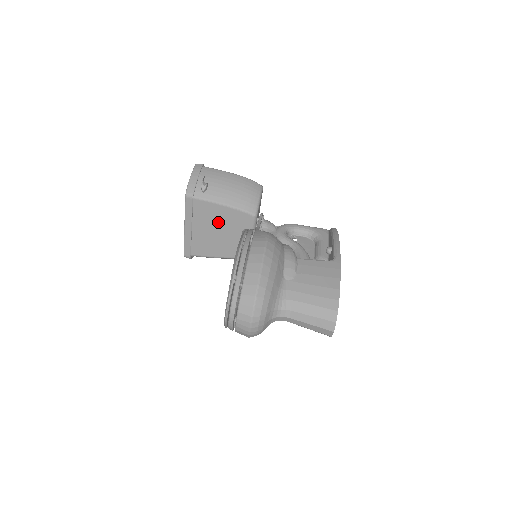
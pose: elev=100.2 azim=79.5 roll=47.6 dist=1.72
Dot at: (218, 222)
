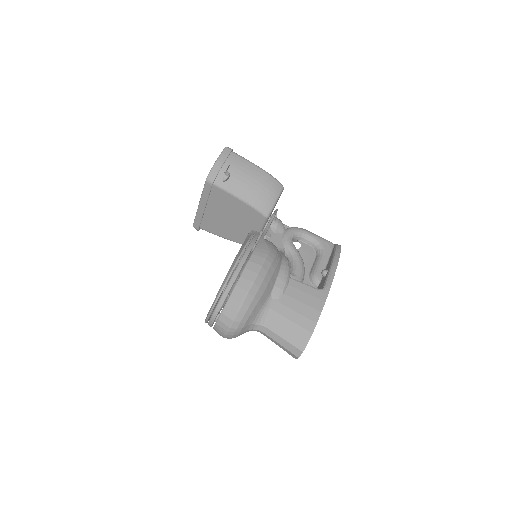
Dot at: (231, 211)
